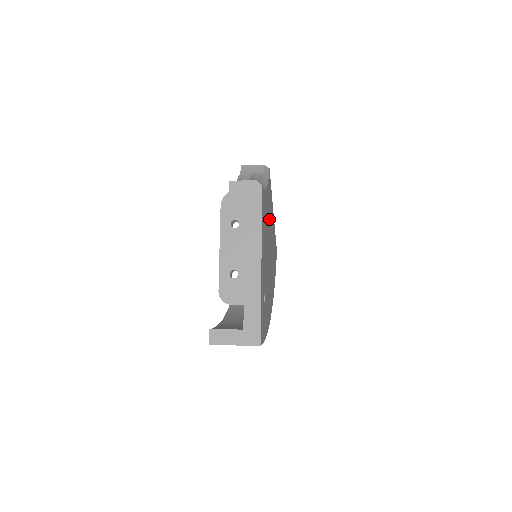
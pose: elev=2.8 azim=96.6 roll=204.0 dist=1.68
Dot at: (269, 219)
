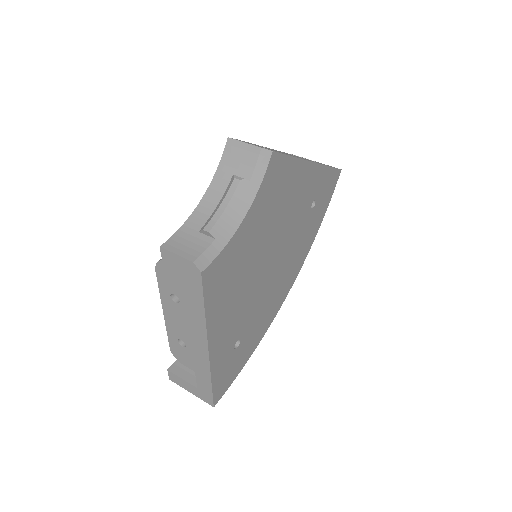
Dot at: (272, 221)
